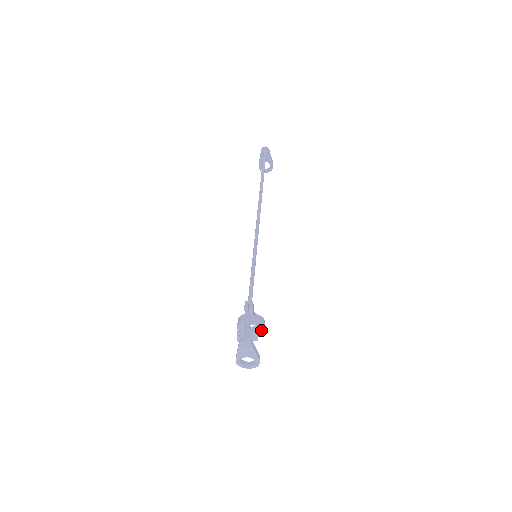
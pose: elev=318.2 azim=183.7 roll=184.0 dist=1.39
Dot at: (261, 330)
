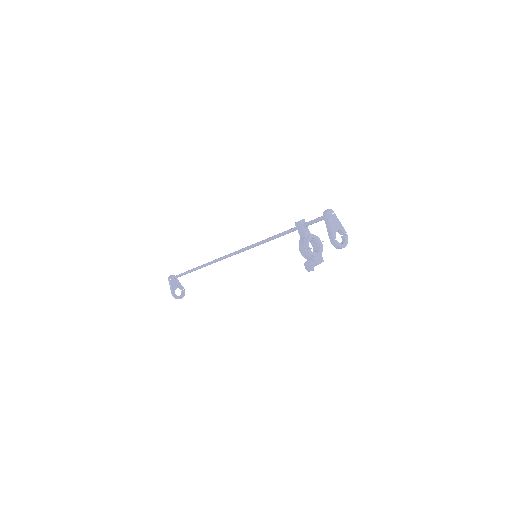
Dot at: (321, 242)
